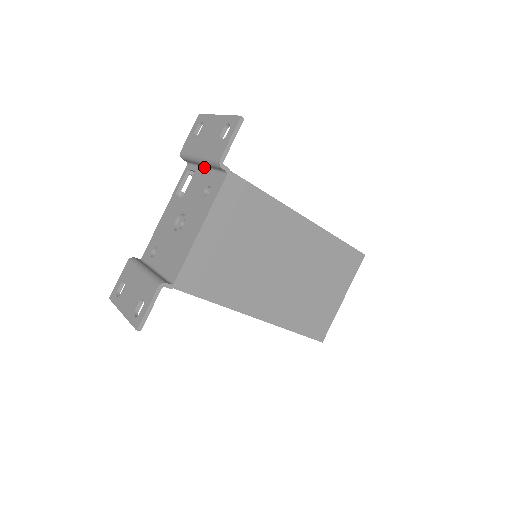
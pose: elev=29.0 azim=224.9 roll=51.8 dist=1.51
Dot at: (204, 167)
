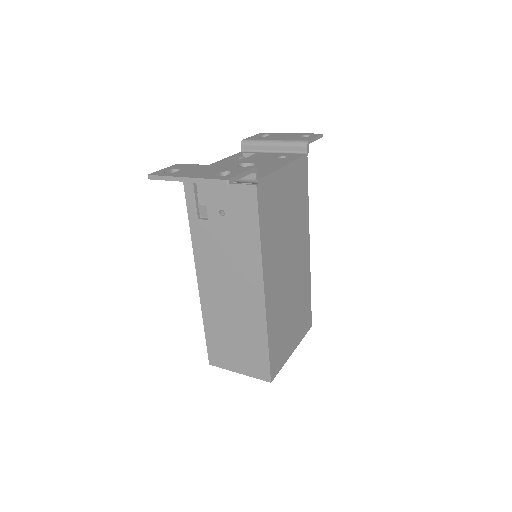
Dot at: (271, 152)
